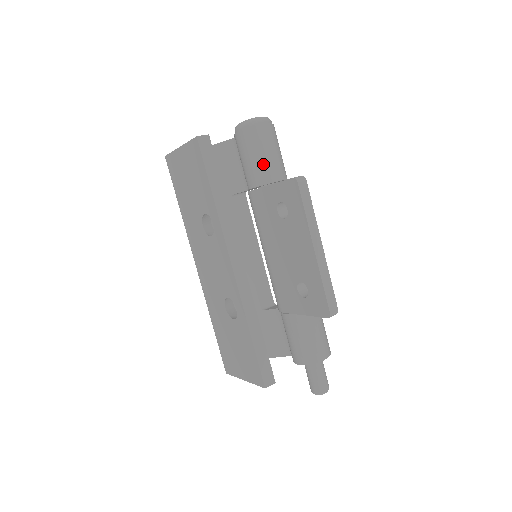
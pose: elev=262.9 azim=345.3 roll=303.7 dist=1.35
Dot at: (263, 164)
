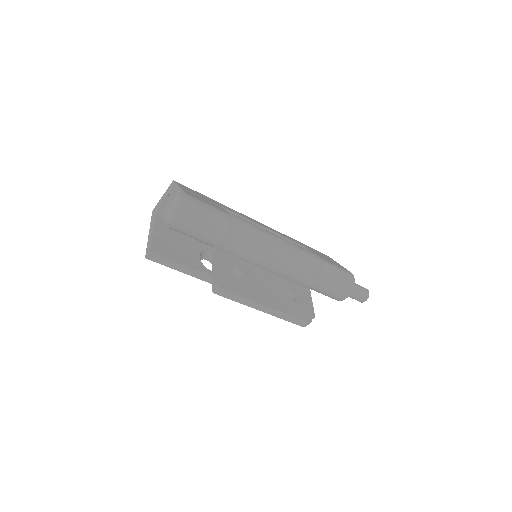
Dot at: (200, 241)
